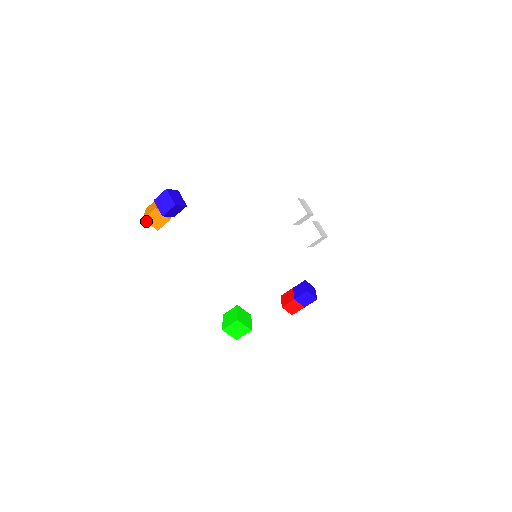
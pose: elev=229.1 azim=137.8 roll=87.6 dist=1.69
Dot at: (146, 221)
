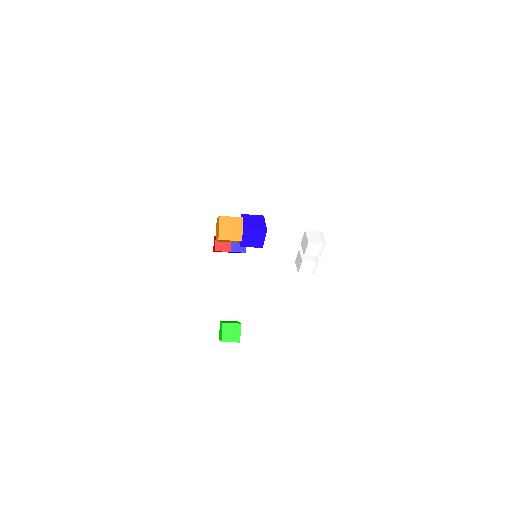
Dot at: (219, 240)
